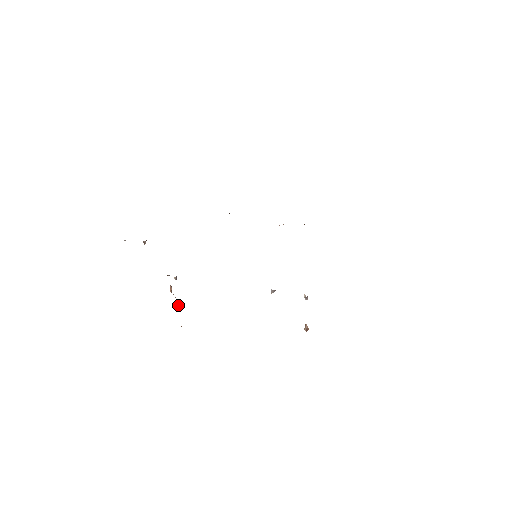
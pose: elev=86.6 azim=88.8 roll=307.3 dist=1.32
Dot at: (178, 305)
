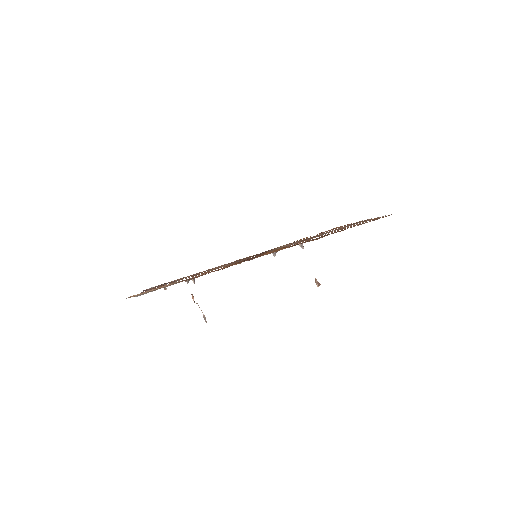
Dot at: (203, 316)
